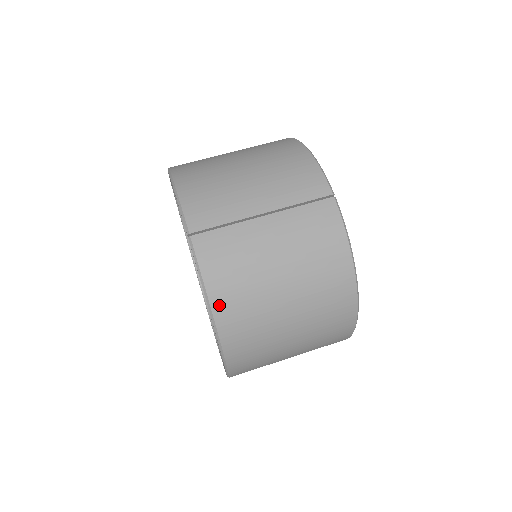
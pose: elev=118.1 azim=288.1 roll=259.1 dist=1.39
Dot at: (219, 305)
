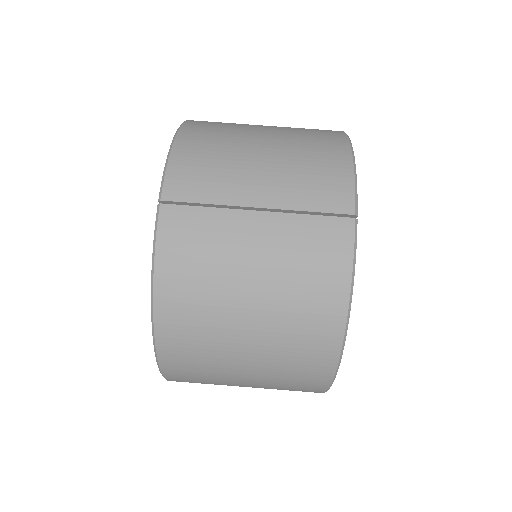
Dot at: (164, 297)
